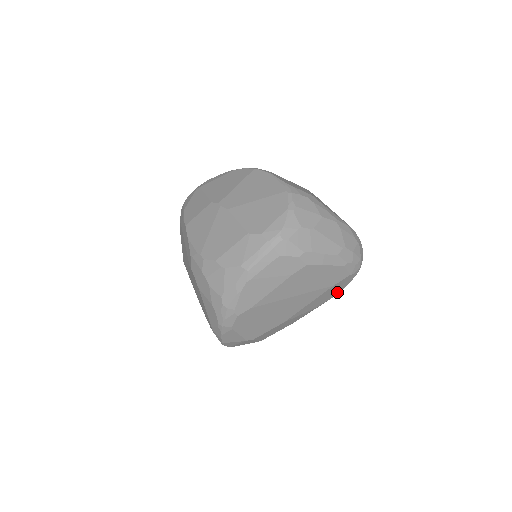
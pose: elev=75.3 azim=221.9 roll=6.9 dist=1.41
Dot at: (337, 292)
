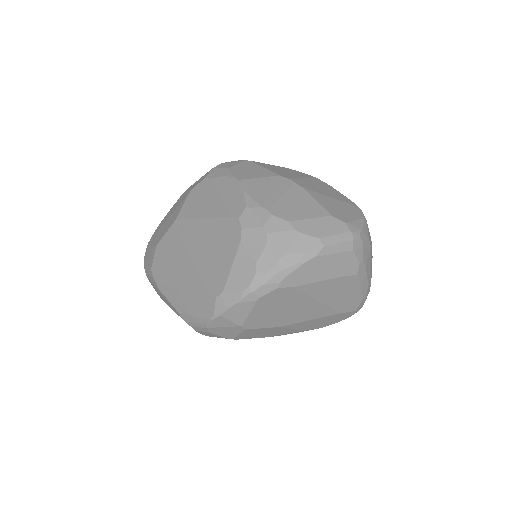
Dot at: (326, 325)
